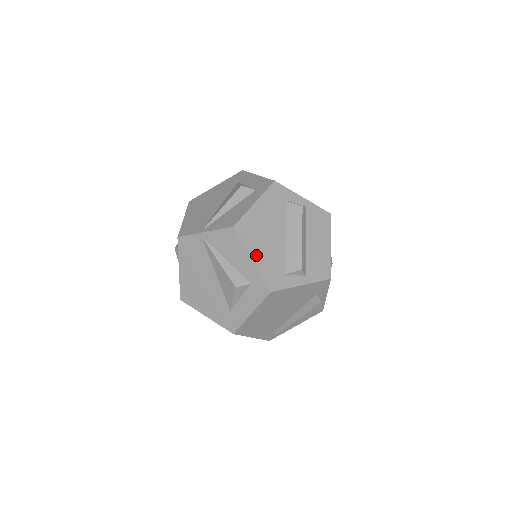
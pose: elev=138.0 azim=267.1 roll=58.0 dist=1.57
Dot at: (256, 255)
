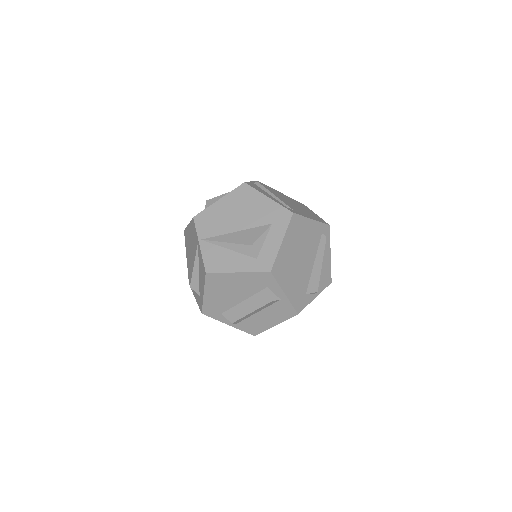
Dot at: (209, 294)
